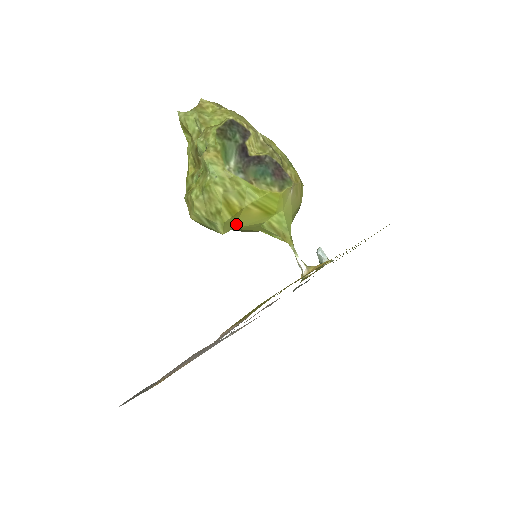
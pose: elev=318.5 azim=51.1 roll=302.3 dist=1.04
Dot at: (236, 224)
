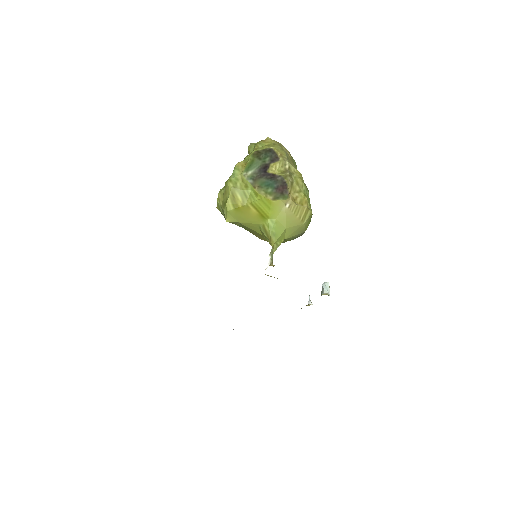
Dot at: (240, 219)
